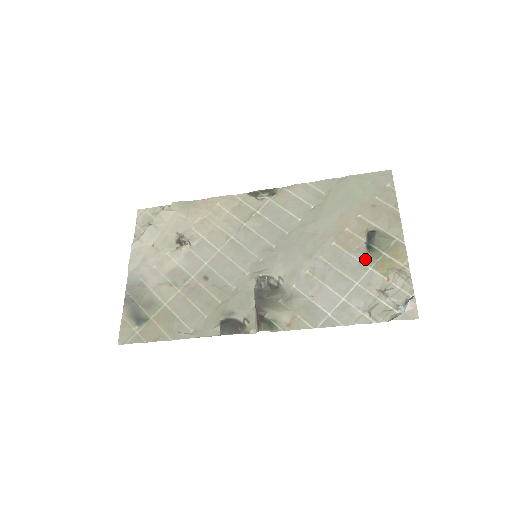
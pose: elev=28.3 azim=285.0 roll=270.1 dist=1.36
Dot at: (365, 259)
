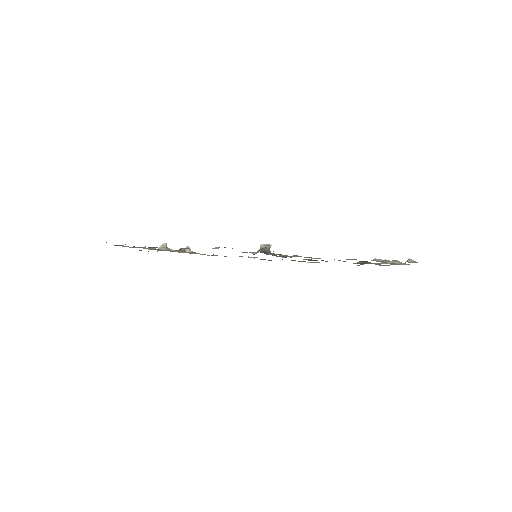
Dot at: occluded
